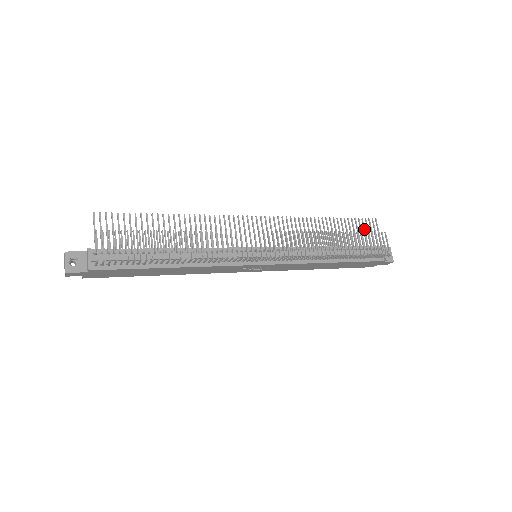
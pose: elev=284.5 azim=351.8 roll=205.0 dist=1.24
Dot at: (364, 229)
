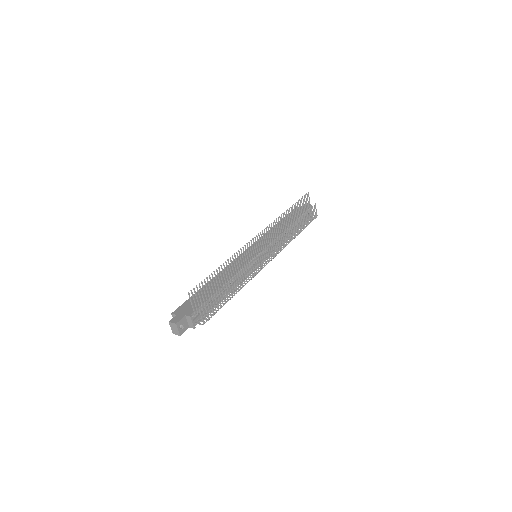
Dot at: occluded
